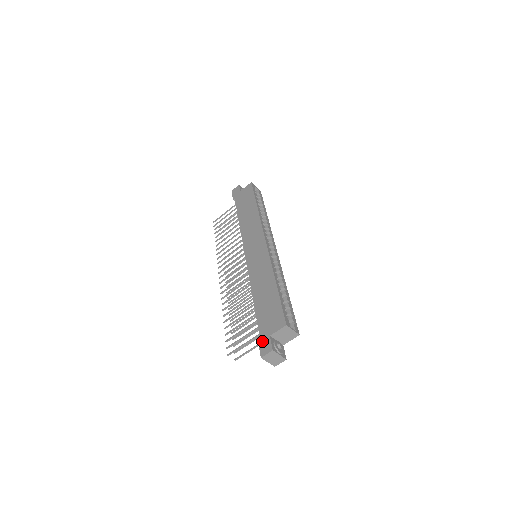
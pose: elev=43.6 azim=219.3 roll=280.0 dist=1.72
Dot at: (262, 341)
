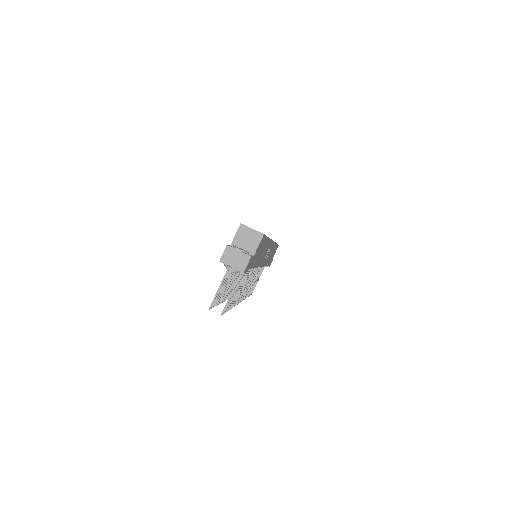
Dot at: occluded
